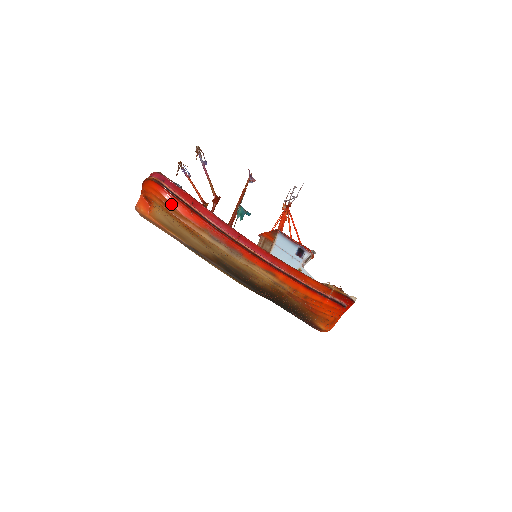
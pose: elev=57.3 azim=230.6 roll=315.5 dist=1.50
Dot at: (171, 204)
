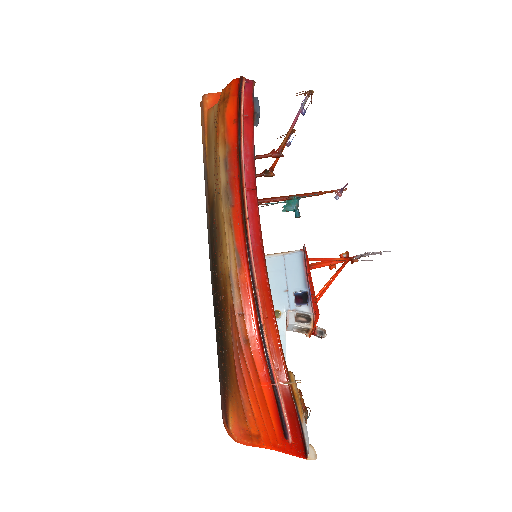
Dot at: (228, 99)
